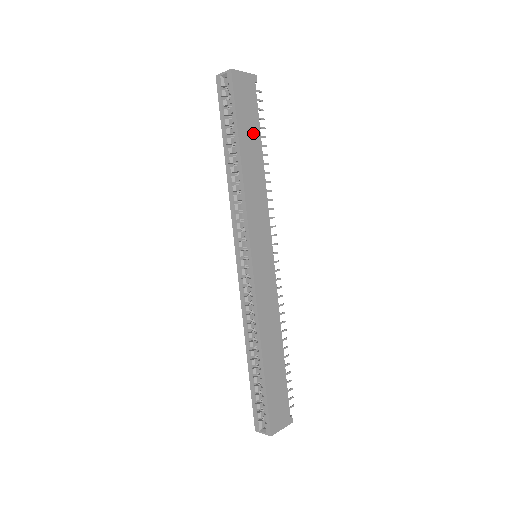
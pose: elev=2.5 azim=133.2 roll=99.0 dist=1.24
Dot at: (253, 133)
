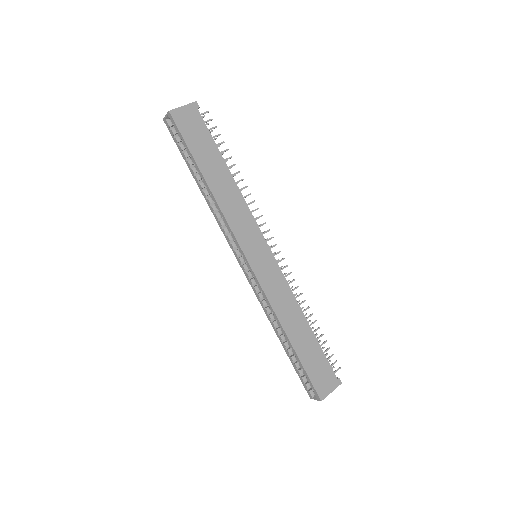
Dot at: (211, 154)
